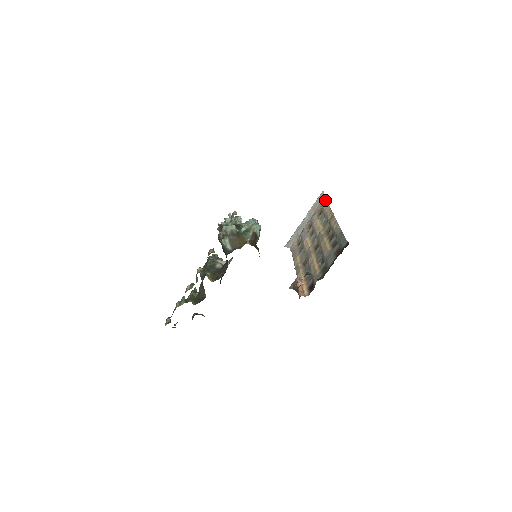
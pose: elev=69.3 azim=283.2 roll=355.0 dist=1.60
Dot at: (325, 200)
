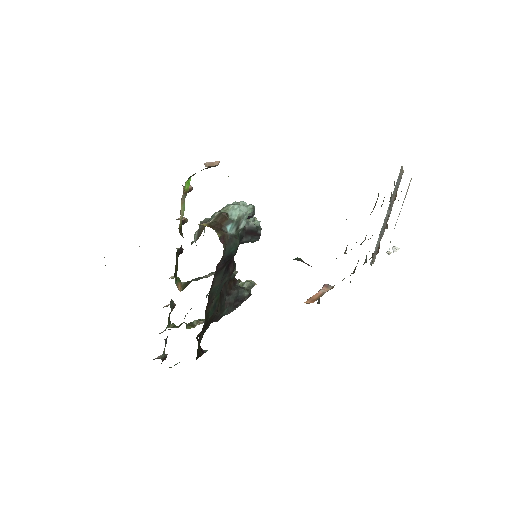
Dot at: occluded
